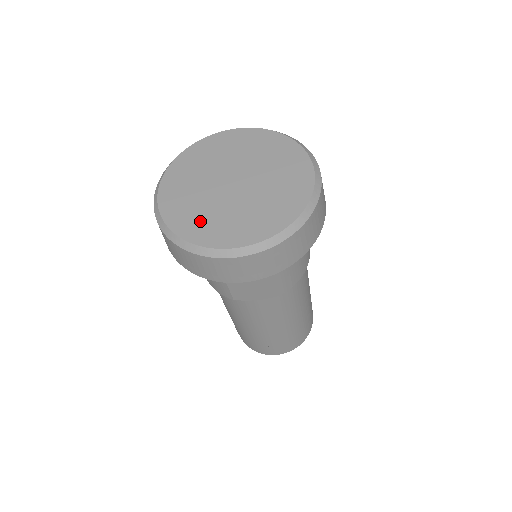
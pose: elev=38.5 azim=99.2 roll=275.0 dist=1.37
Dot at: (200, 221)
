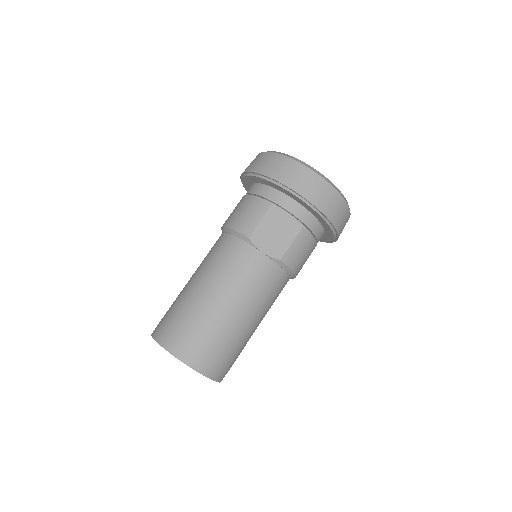
Dot at: occluded
